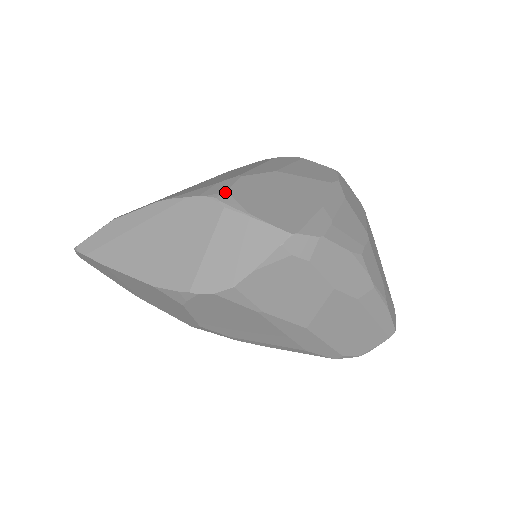
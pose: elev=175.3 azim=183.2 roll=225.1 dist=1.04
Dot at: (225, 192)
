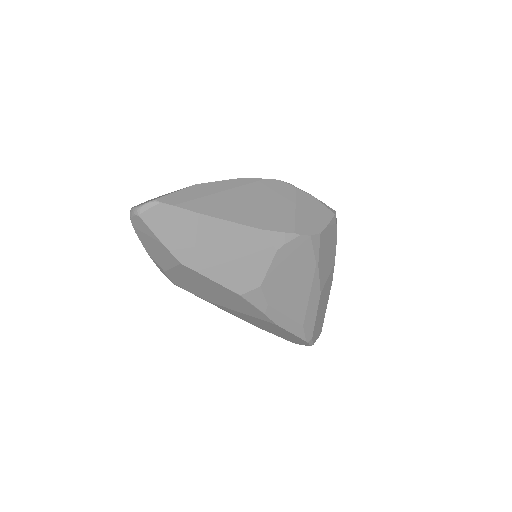
Dot at: occluded
